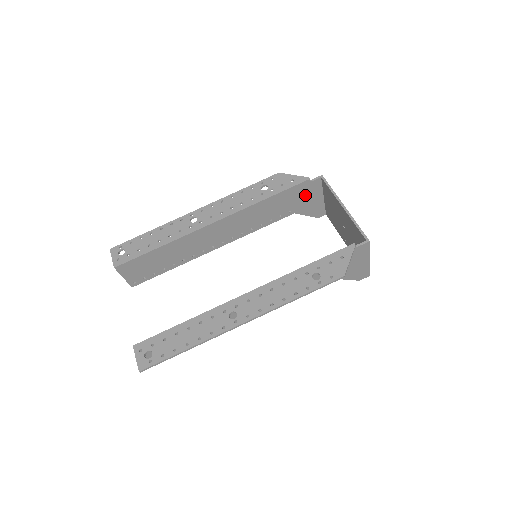
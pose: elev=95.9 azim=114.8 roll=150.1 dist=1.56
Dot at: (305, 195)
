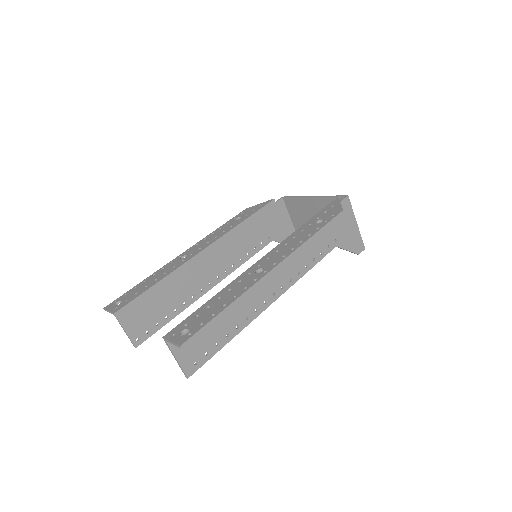
Dot at: (276, 218)
